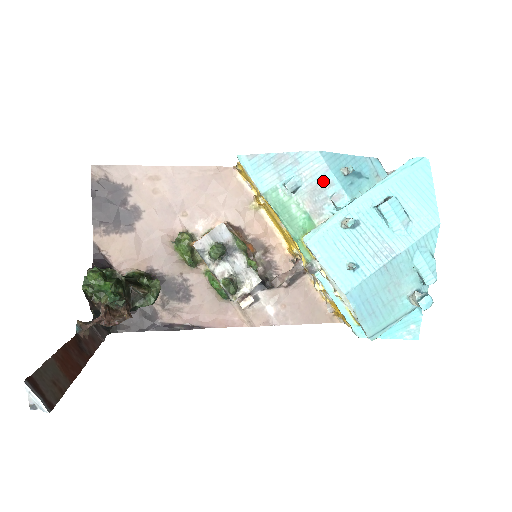
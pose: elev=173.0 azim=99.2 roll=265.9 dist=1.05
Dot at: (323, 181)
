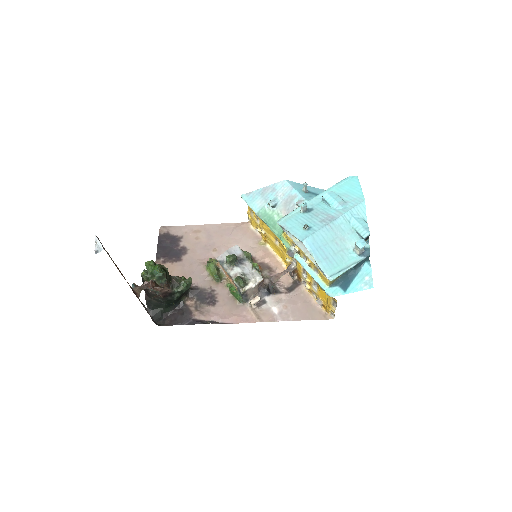
Dot at: (291, 196)
